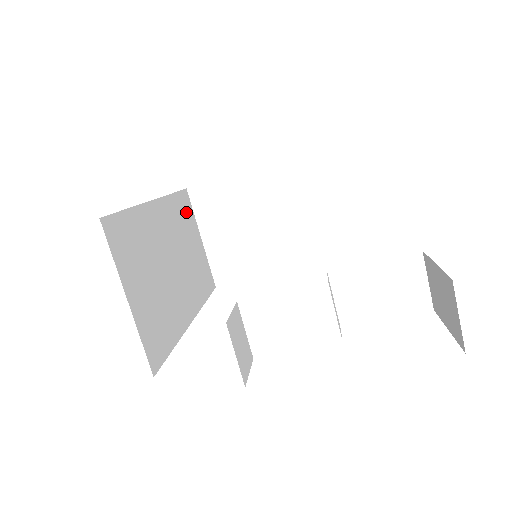
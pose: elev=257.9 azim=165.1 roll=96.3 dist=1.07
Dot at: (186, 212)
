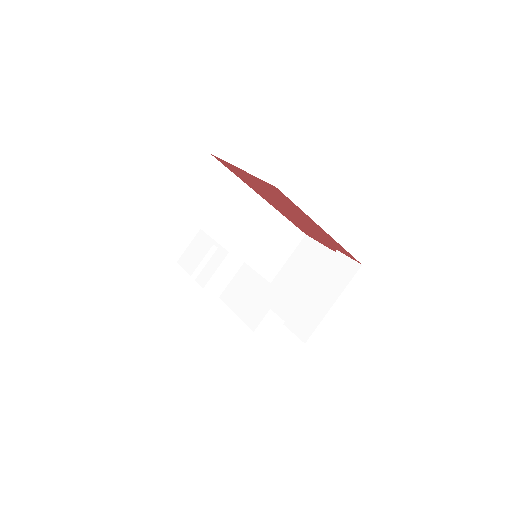
Dot at: (287, 240)
